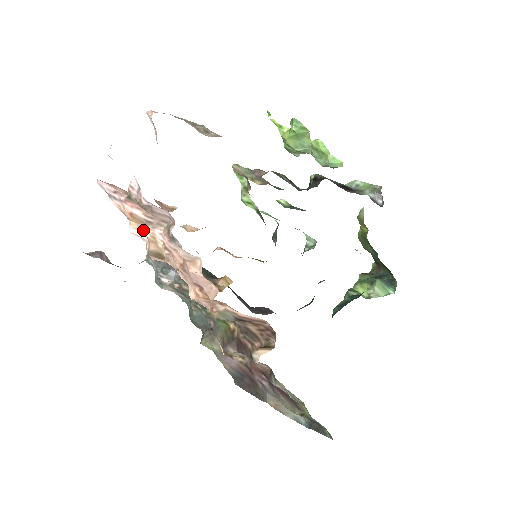
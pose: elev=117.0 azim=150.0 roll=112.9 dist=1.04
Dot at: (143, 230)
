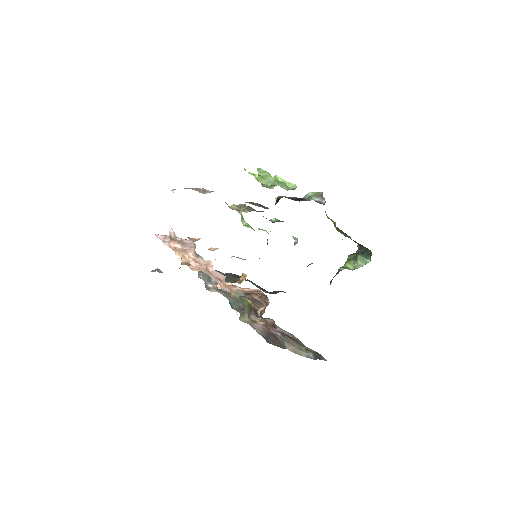
Dot at: occluded
